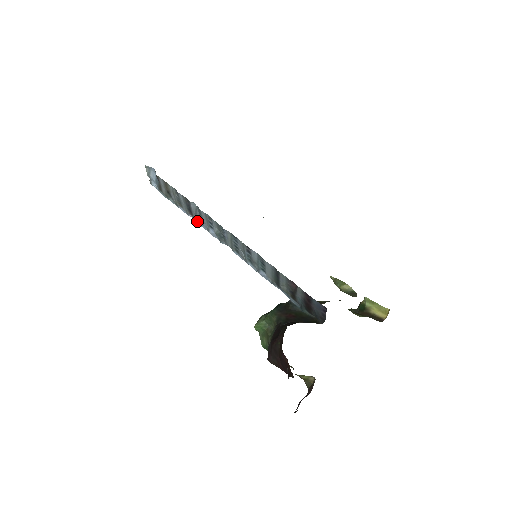
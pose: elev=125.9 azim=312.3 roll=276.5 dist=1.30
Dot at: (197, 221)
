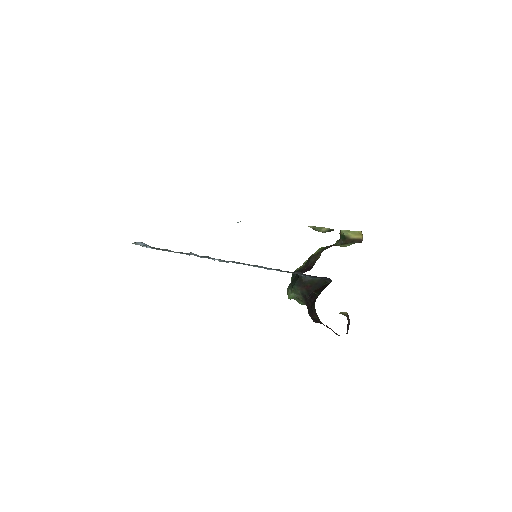
Dot at: occluded
